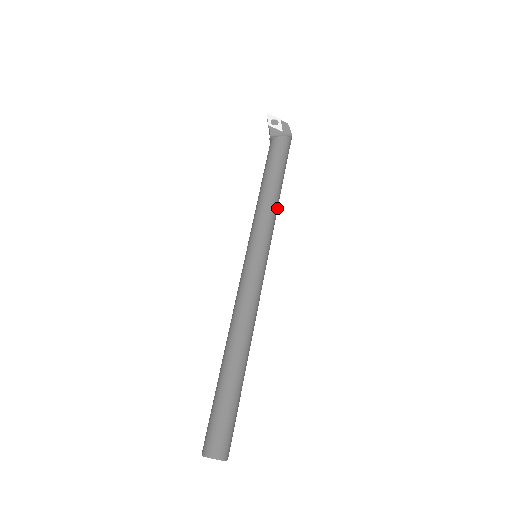
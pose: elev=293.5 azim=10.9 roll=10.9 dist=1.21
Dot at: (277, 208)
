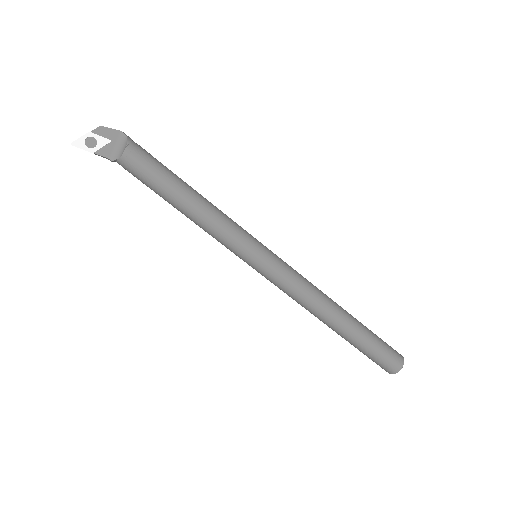
Dot at: (215, 207)
